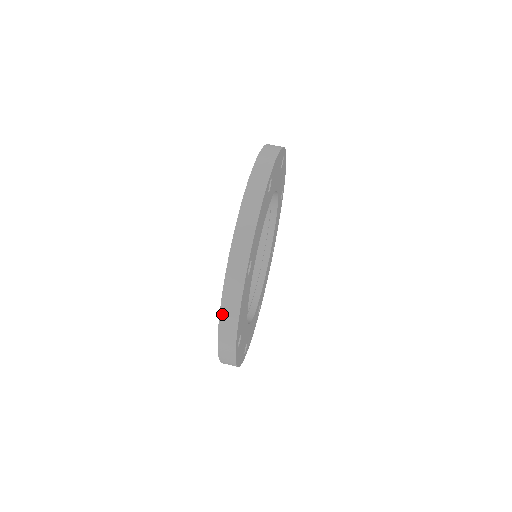
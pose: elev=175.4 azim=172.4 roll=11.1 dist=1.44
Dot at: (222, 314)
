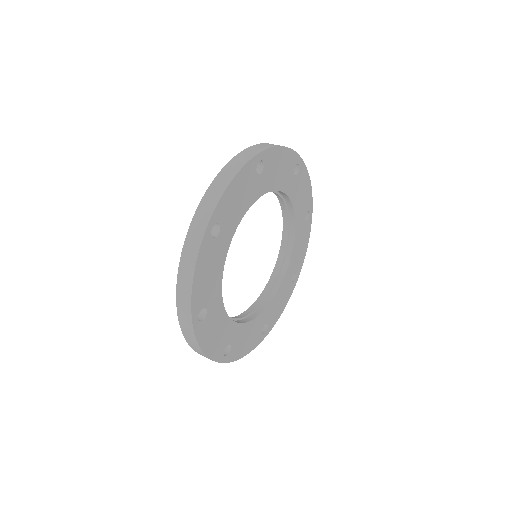
Dot at: (180, 270)
